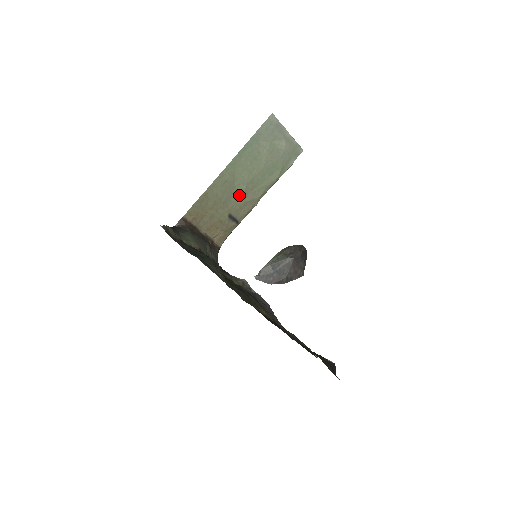
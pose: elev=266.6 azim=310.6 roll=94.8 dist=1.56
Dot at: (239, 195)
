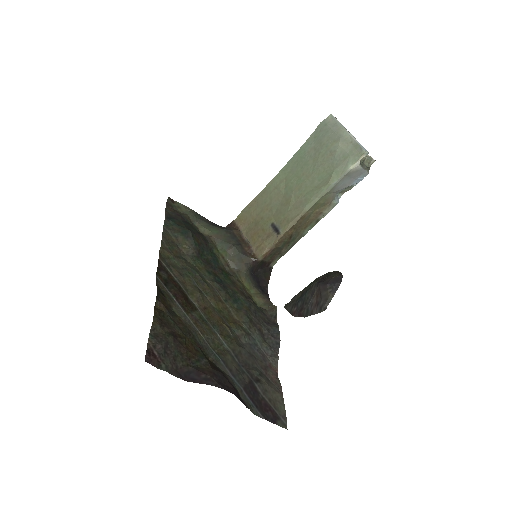
Dot at: (286, 203)
